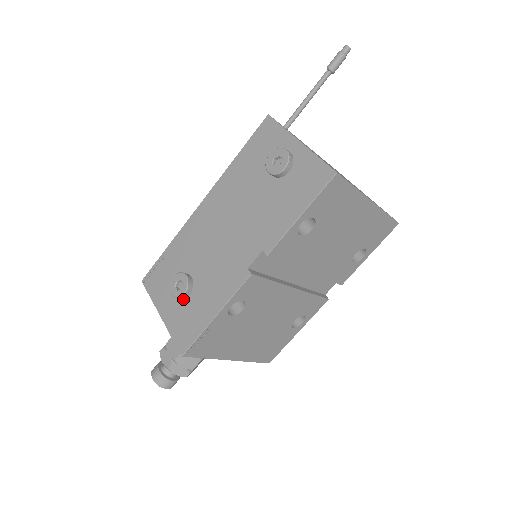
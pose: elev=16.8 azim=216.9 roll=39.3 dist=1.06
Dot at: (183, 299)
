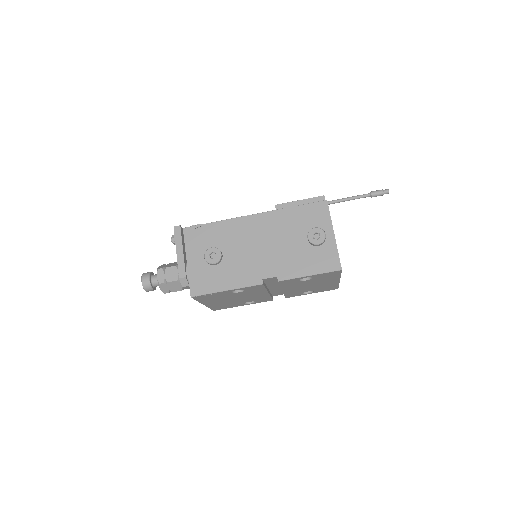
Dot at: (209, 264)
